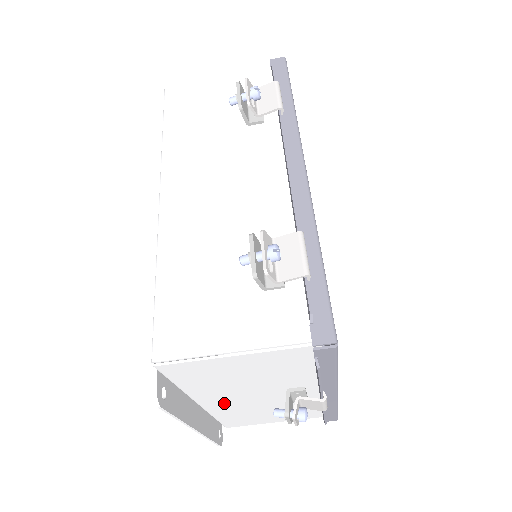
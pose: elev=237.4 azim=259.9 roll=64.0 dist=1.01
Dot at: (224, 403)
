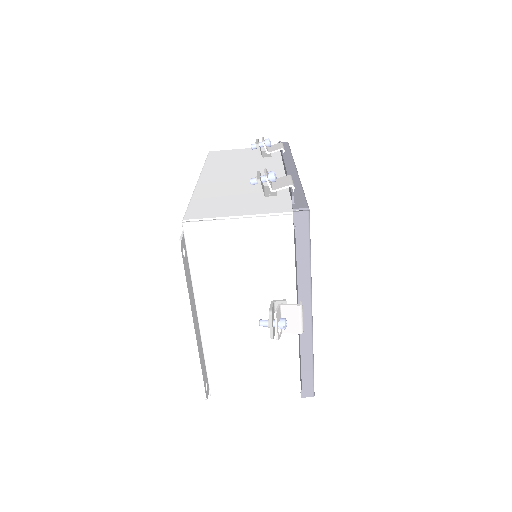
Dot at: (219, 322)
